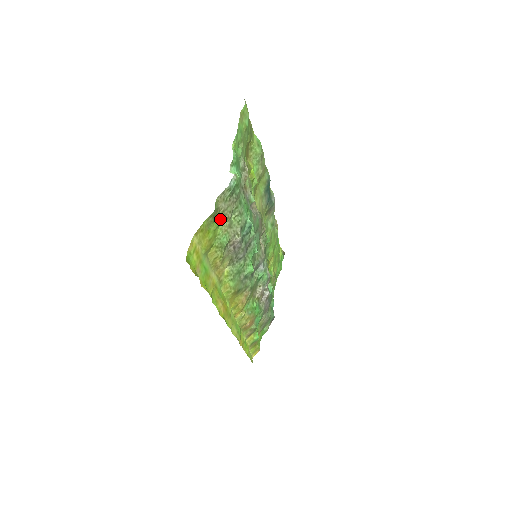
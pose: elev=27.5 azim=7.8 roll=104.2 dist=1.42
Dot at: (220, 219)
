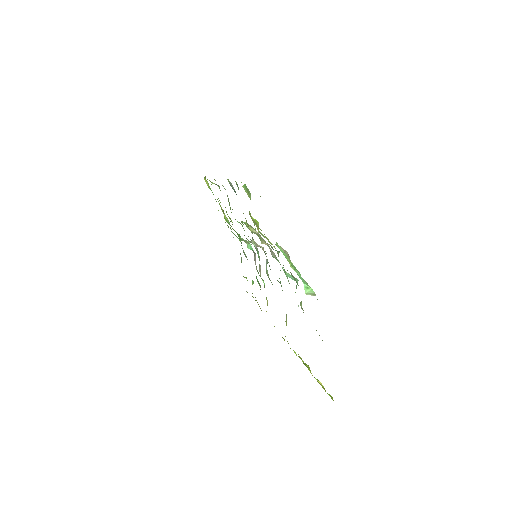
Dot at: occluded
